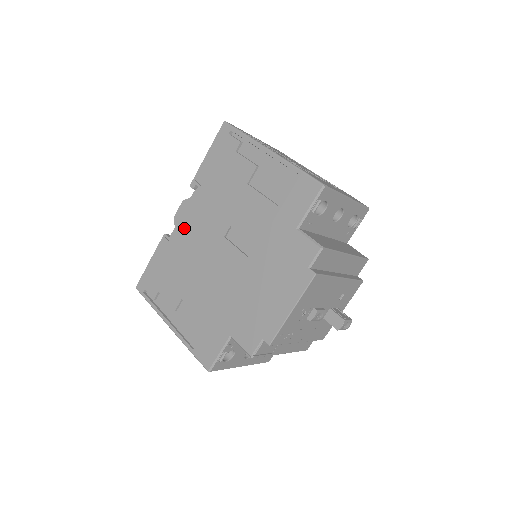
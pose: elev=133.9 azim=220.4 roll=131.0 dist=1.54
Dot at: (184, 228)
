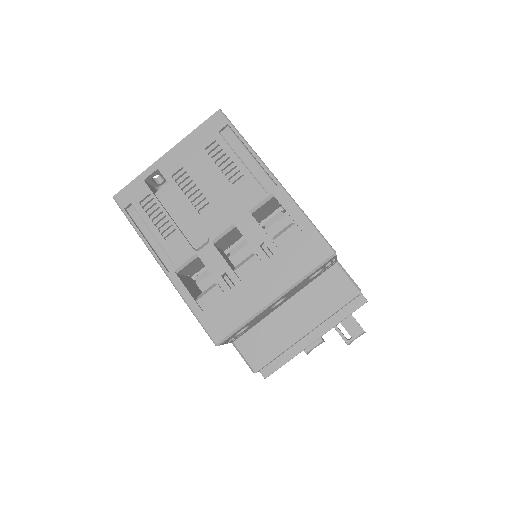
Dot at: occluded
